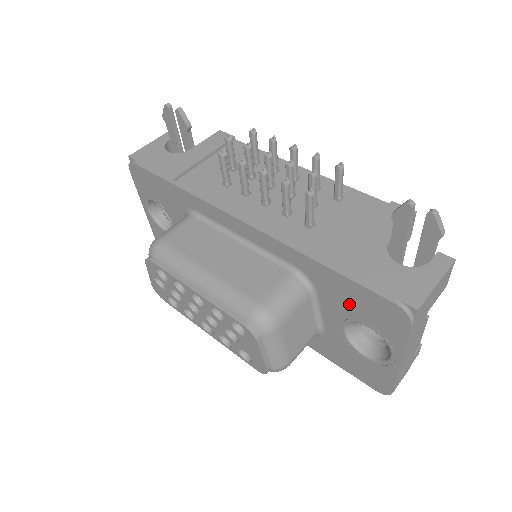
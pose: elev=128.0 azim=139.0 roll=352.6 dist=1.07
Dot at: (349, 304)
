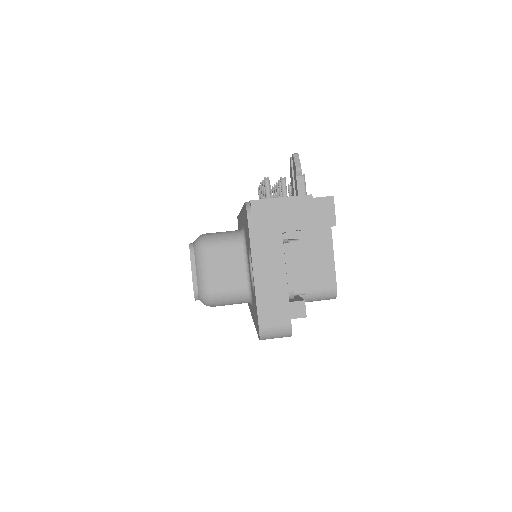
Dot at: (246, 233)
